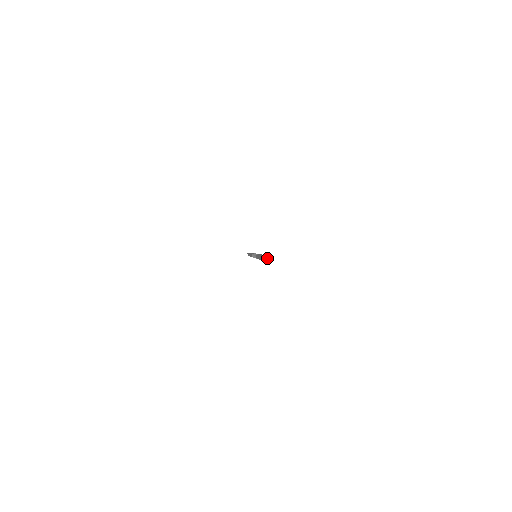
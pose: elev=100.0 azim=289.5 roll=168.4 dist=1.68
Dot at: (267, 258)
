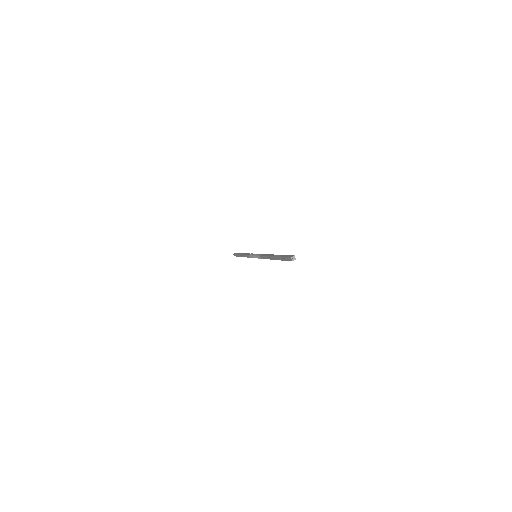
Dot at: (292, 257)
